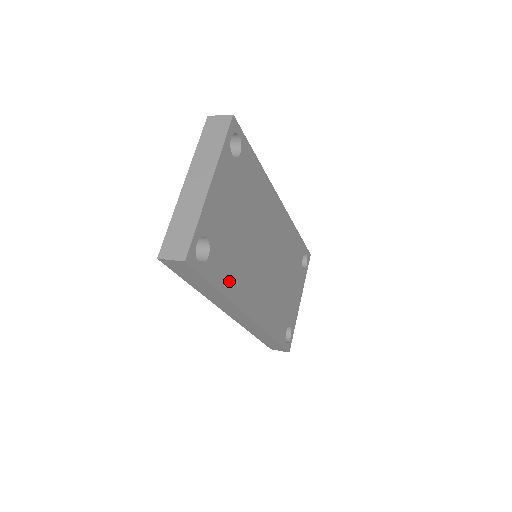
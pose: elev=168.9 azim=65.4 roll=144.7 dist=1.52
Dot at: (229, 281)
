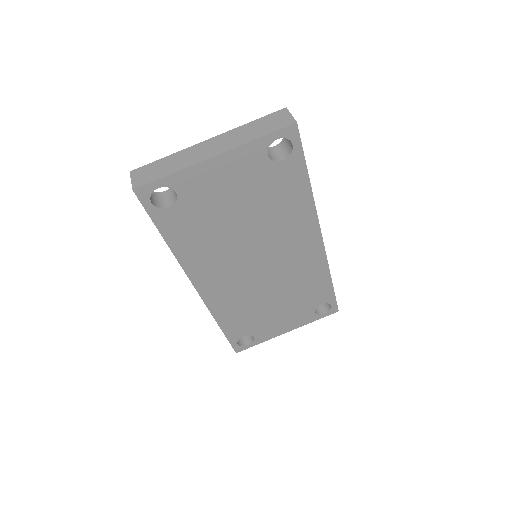
Dot at: (186, 244)
